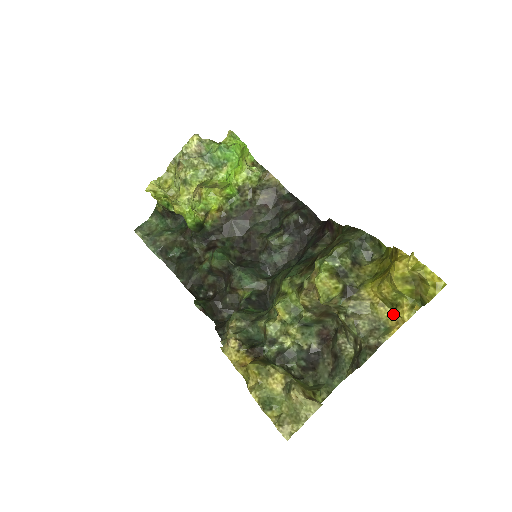
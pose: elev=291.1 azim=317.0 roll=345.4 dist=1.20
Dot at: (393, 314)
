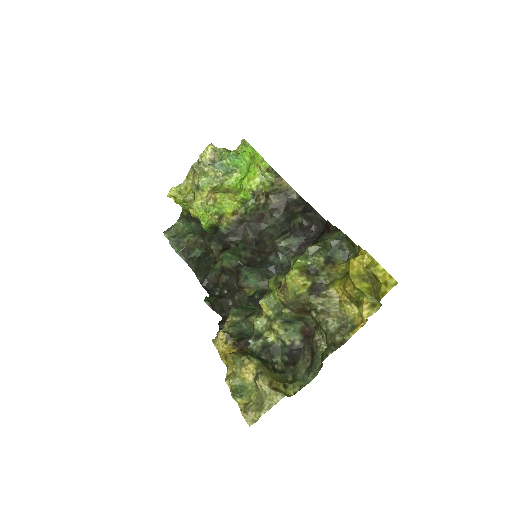
Dot at: (359, 312)
